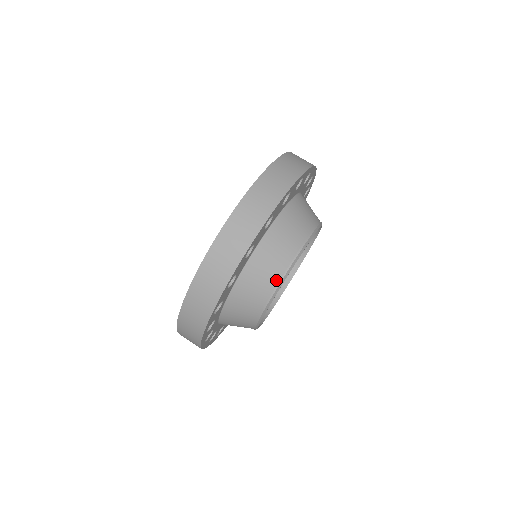
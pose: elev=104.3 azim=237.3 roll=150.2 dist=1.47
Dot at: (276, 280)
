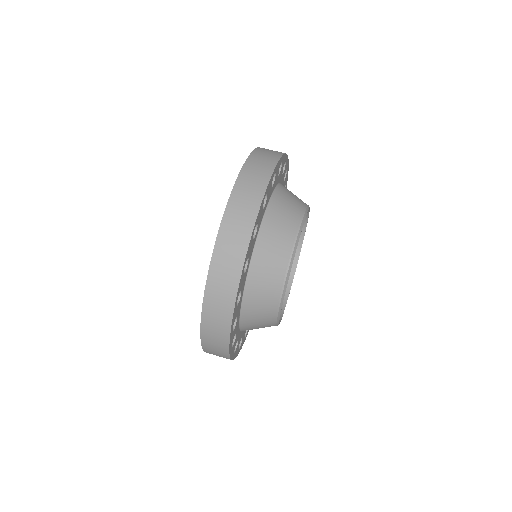
Dot at: (276, 300)
